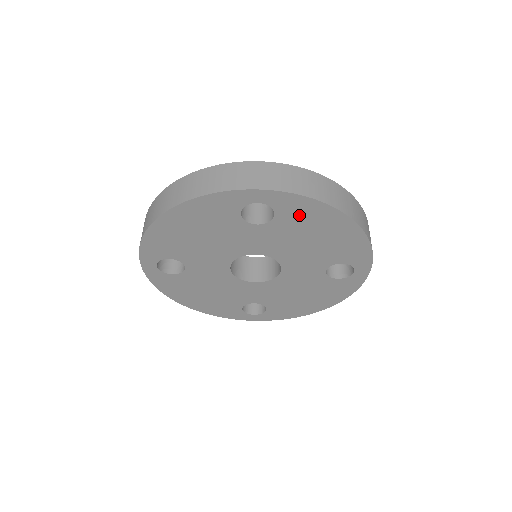
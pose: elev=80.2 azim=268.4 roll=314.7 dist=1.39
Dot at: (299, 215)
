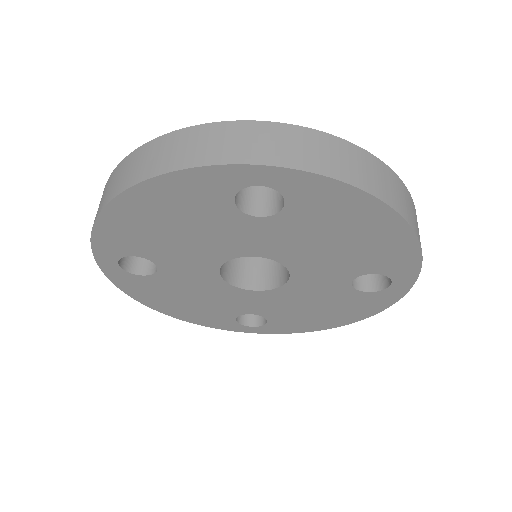
Dot at: (322, 206)
